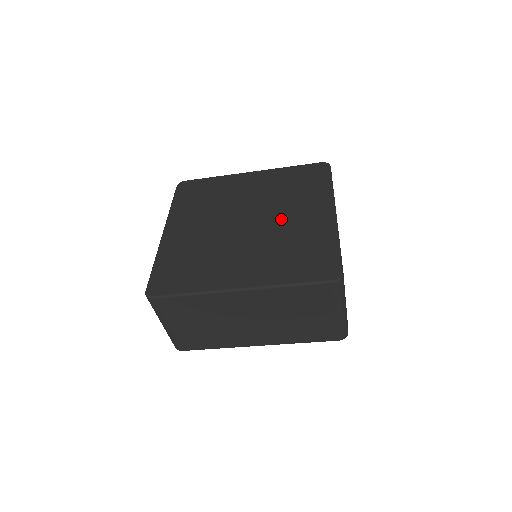
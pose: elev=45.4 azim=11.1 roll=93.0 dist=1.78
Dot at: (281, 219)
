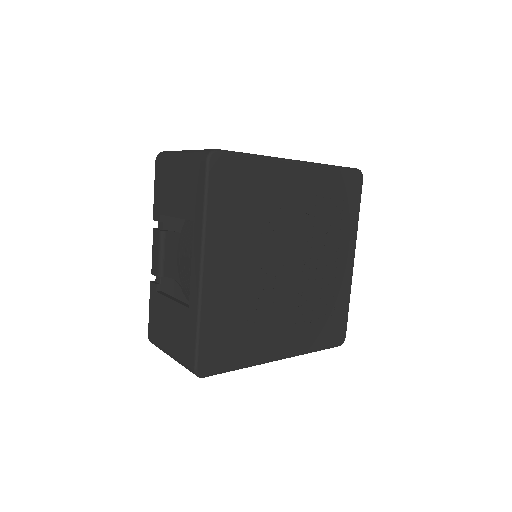
Dot at: (317, 265)
